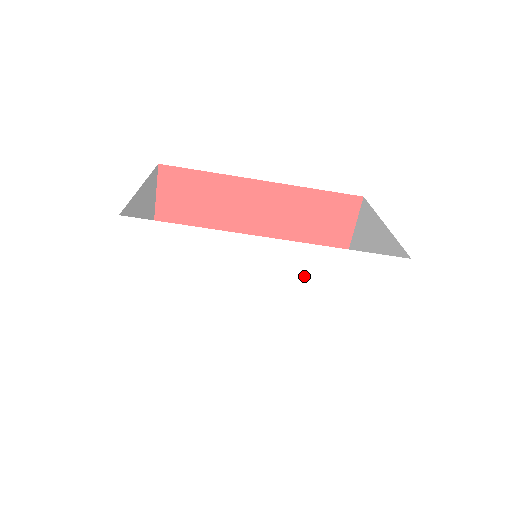
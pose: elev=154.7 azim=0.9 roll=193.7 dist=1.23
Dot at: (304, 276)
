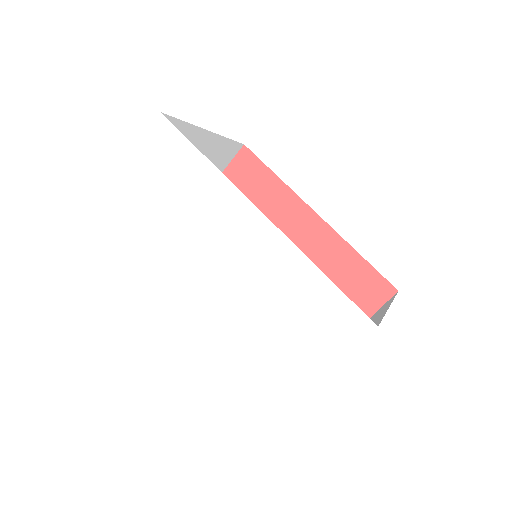
Dot at: (268, 271)
